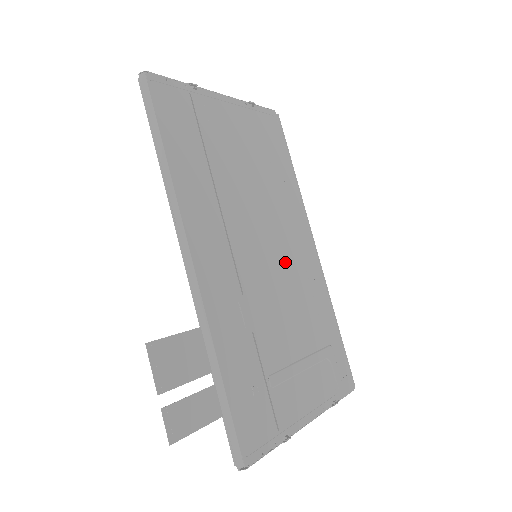
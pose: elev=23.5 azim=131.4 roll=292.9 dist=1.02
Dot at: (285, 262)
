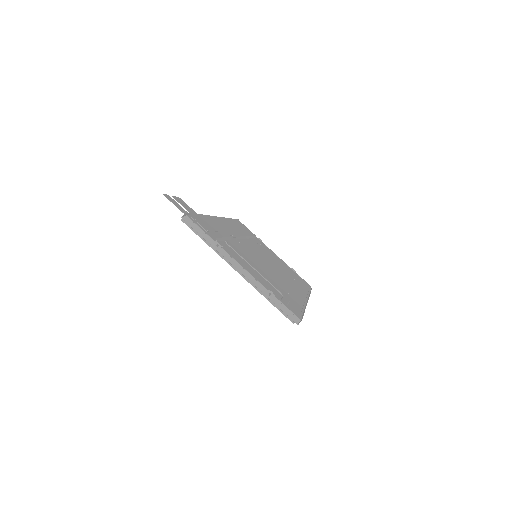
Dot at: (275, 272)
